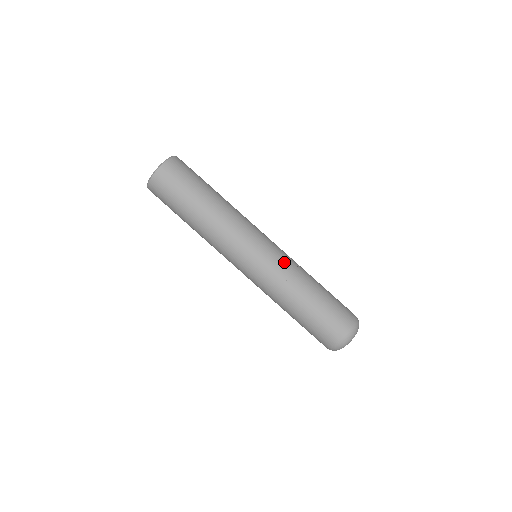
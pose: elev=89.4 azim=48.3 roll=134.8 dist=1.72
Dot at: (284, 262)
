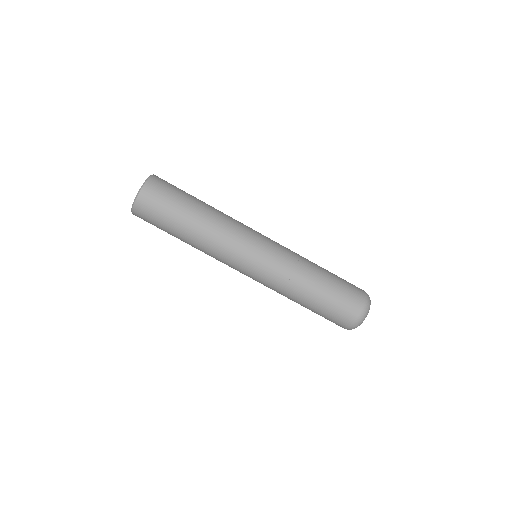
Dot at: (288, 249)
